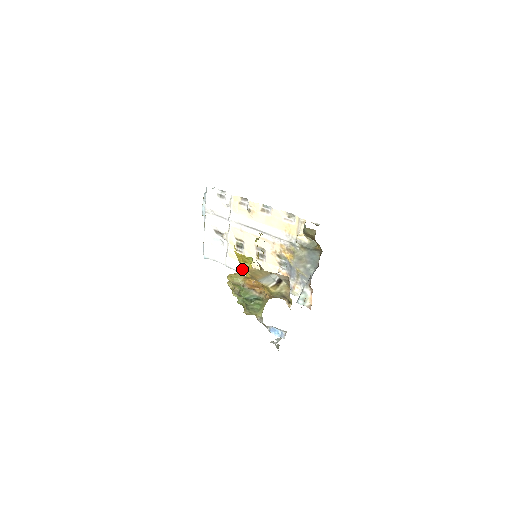
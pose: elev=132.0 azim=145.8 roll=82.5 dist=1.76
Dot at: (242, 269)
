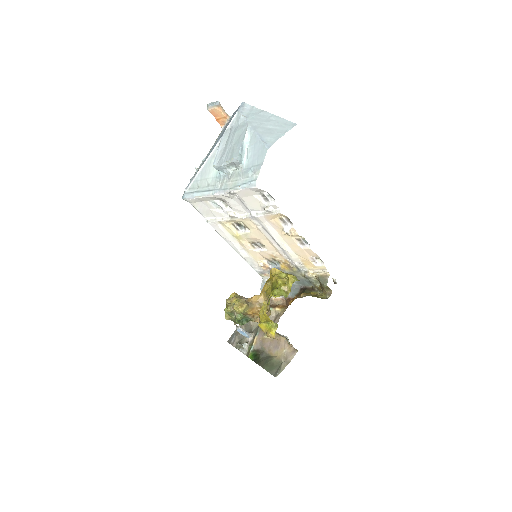
Dot at: (224, 236)
